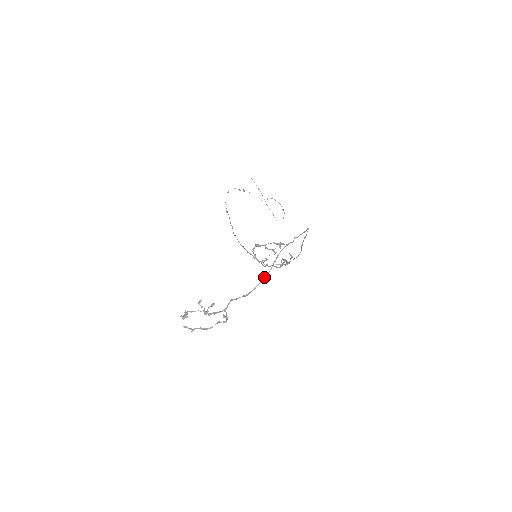
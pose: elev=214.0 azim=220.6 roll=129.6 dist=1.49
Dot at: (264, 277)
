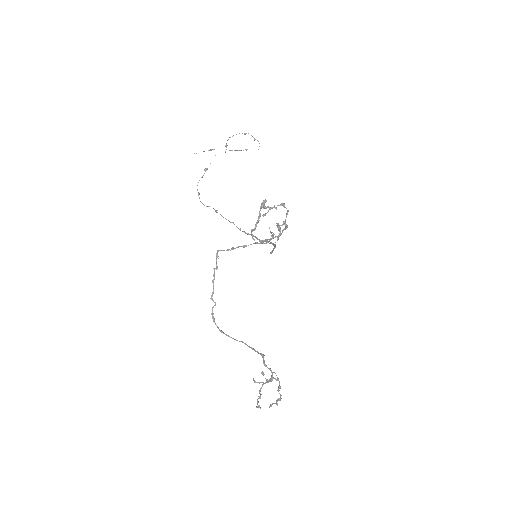
Dot at: occluded
